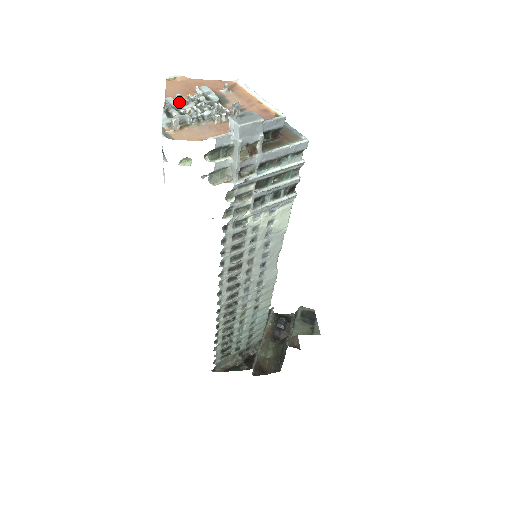
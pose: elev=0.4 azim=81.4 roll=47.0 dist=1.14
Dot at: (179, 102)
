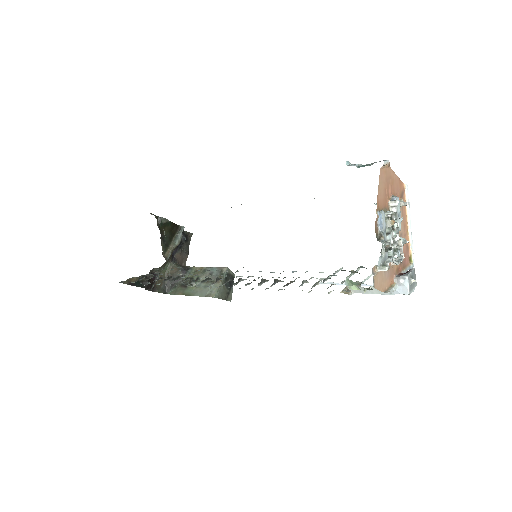
Dot at: (385, 223)
